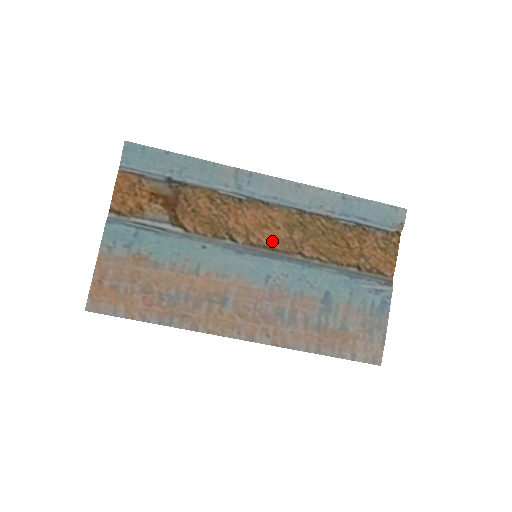
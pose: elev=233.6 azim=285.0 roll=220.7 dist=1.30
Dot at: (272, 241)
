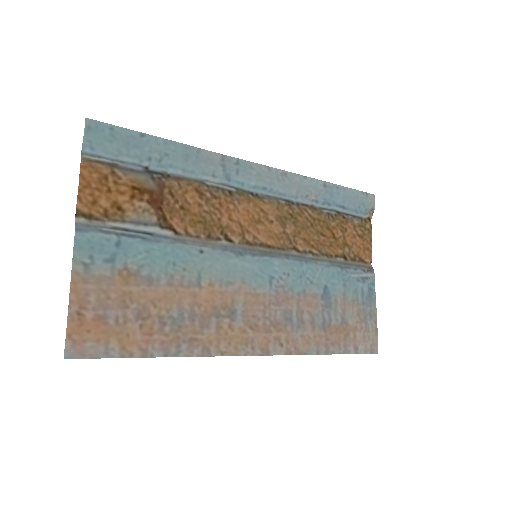
Dot at: (267, 237)
